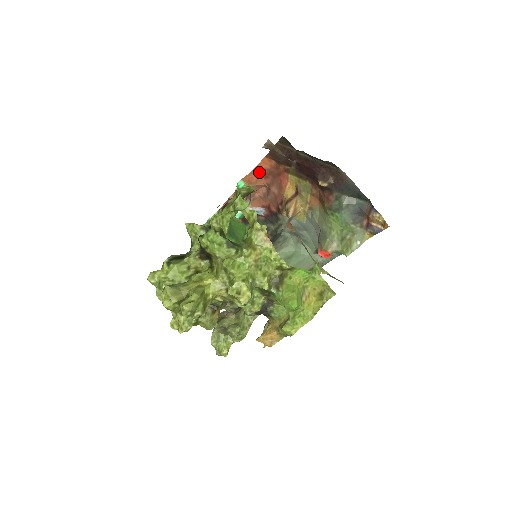
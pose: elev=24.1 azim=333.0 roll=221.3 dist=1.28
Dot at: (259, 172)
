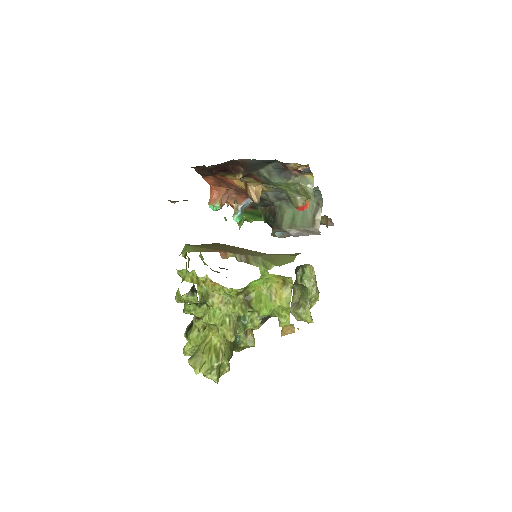
Dot at: (214, 187)
